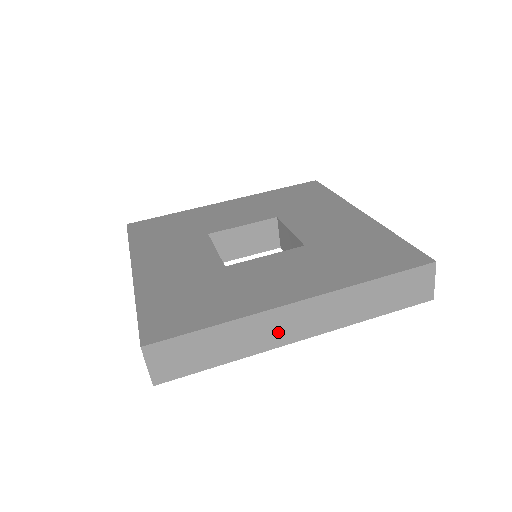
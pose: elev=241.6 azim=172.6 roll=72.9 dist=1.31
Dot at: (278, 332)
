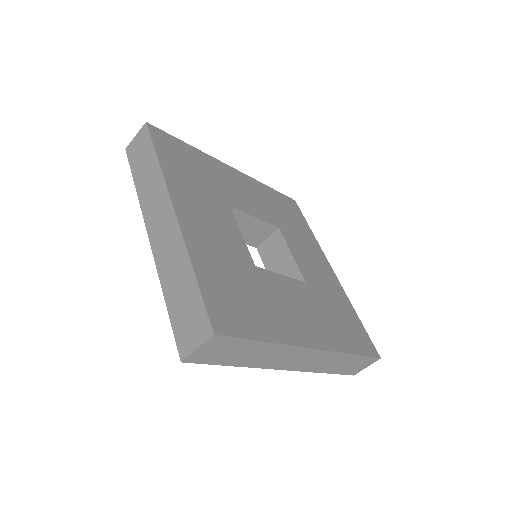
Dot at: (284, 361)
